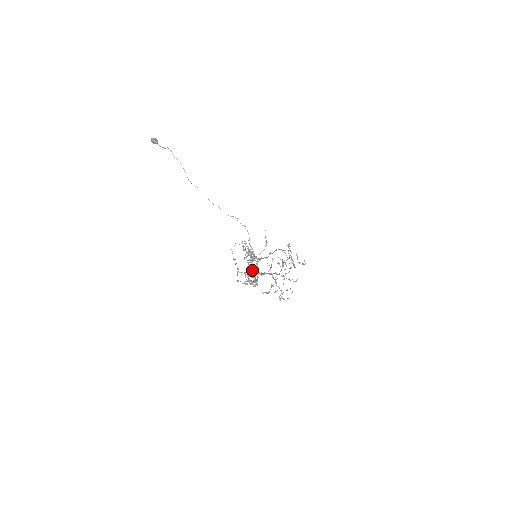
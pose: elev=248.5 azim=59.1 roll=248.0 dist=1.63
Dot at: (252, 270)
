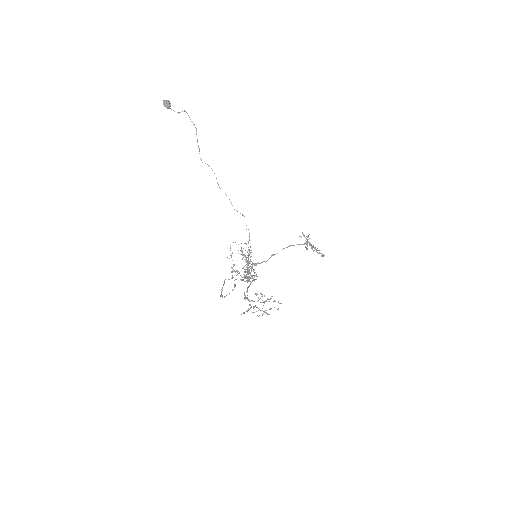
Dot at: (248, 271)
